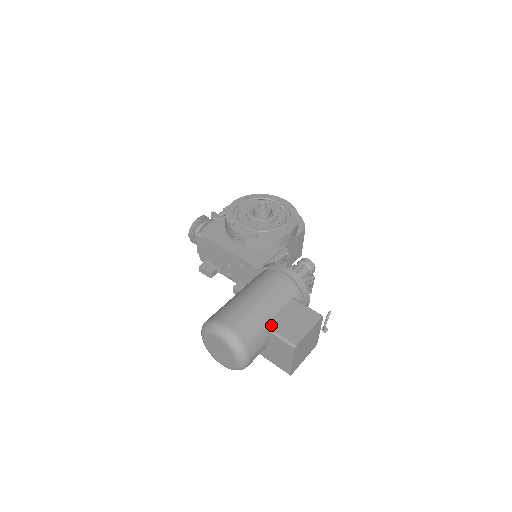
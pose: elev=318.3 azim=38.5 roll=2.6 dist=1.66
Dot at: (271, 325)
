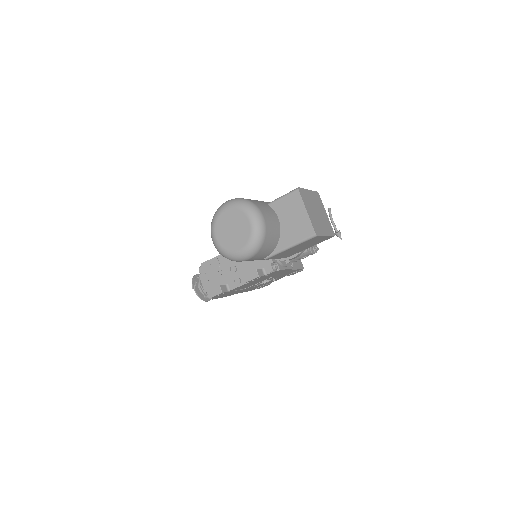
Dot at: occluded
